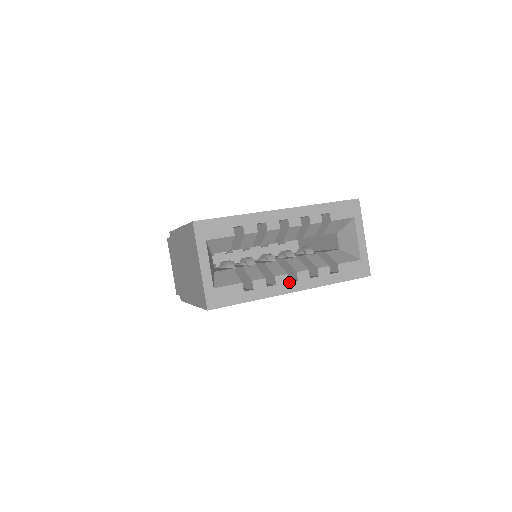
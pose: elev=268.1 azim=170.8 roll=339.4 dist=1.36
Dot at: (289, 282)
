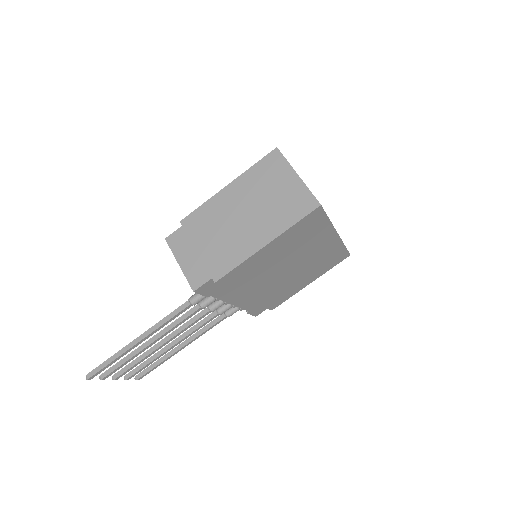
Dot at: occluded
